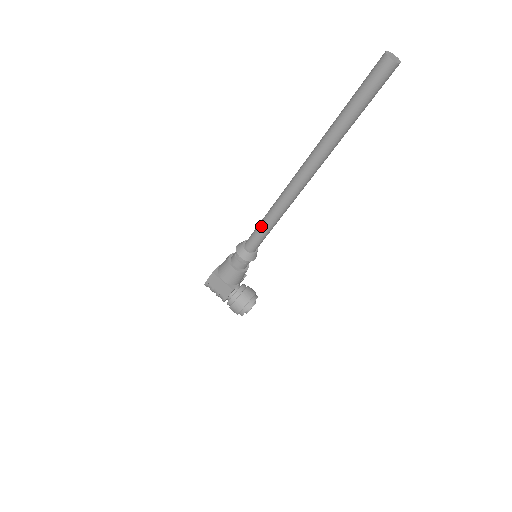
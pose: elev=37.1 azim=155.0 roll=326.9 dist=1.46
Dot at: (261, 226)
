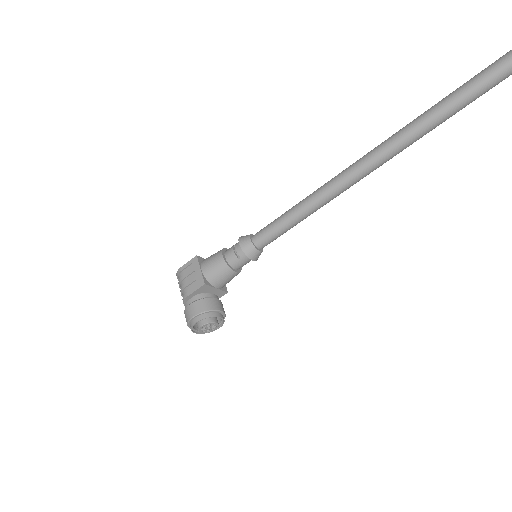
Dot at: (284, 213)
